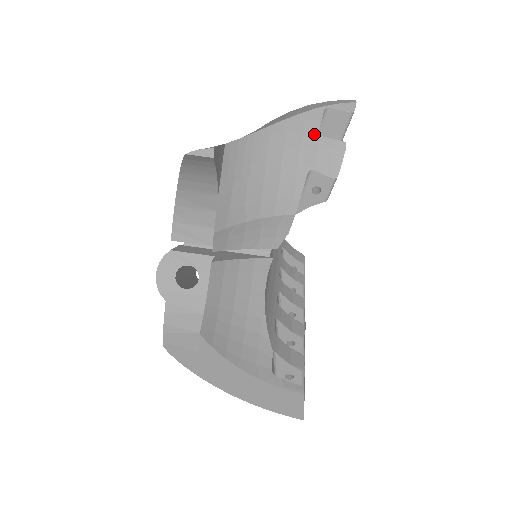
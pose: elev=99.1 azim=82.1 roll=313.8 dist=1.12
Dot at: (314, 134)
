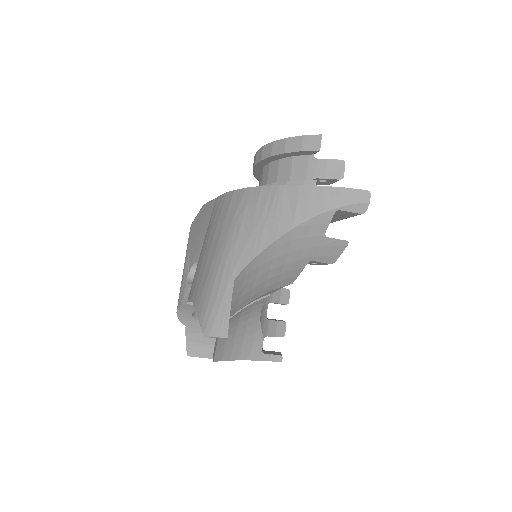
Dot at: (320, 236)
